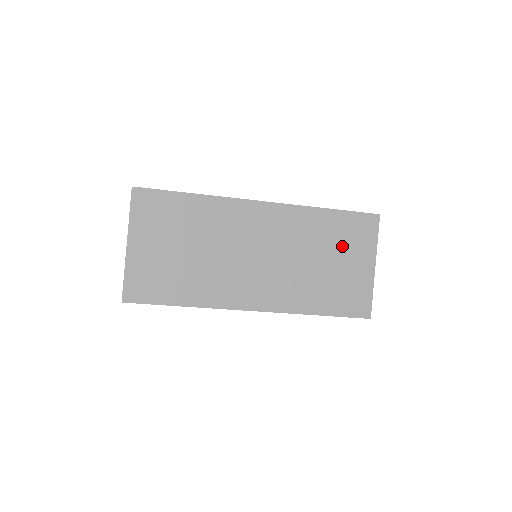
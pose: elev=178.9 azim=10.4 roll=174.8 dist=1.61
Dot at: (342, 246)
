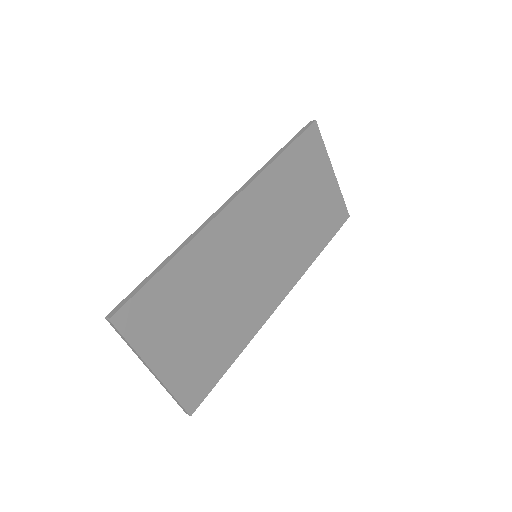
Dot at: (307, 178)
